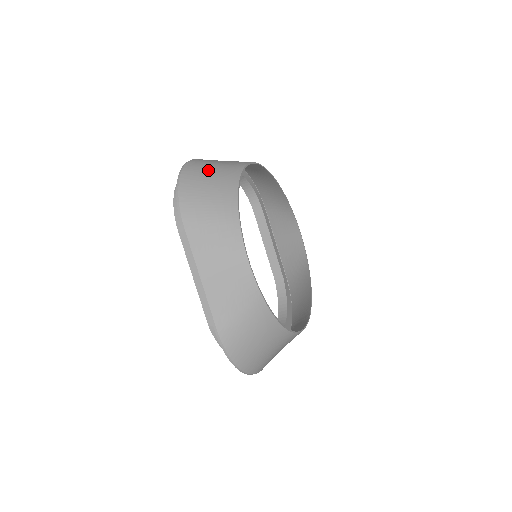
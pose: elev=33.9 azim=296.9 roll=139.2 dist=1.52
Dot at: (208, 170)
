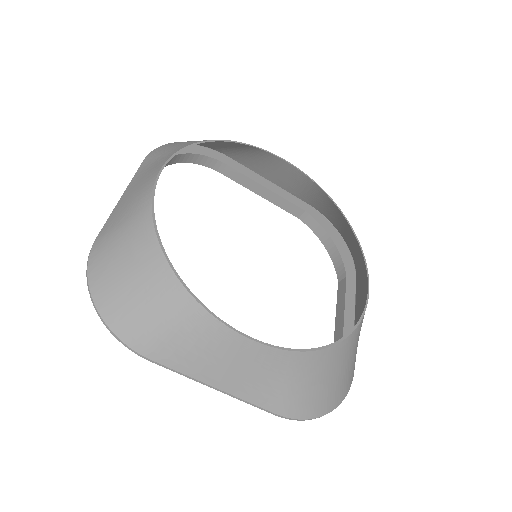
Dot at: (115, 258)
